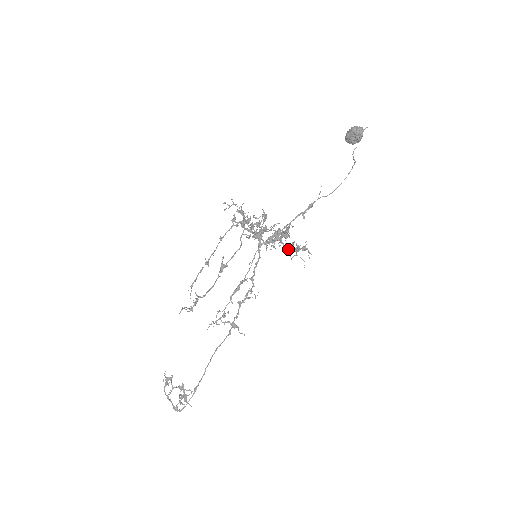
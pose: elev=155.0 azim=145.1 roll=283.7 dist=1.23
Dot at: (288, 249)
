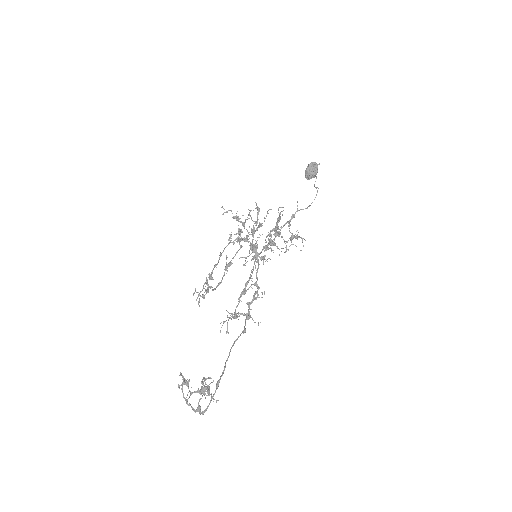
Dot at: (283, 239)
